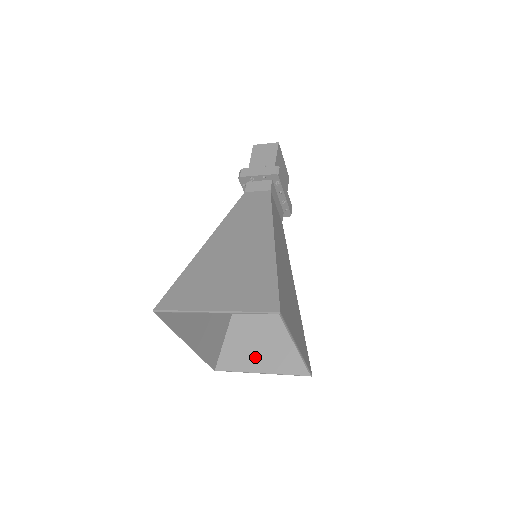
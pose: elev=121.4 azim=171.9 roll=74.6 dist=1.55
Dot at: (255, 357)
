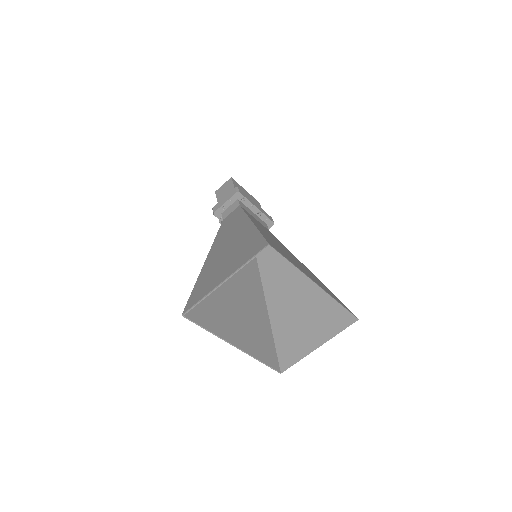
Dot at: (306, 338)
